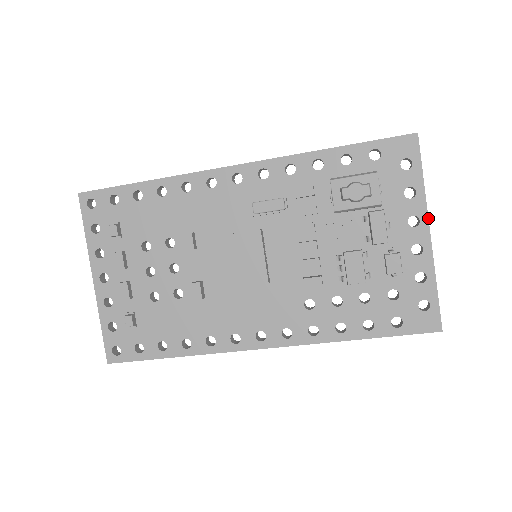
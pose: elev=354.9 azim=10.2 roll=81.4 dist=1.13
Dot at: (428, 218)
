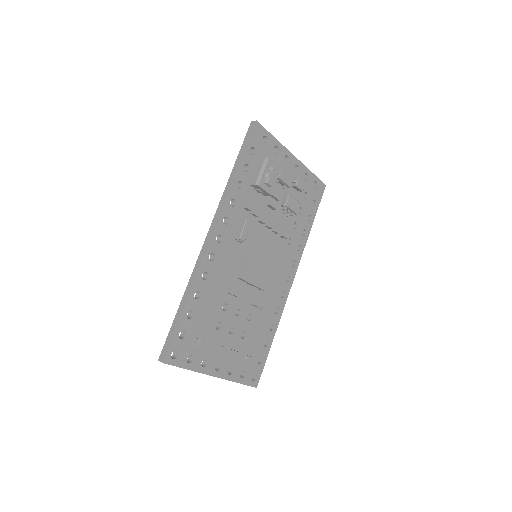
Dot at: (289, 151)
